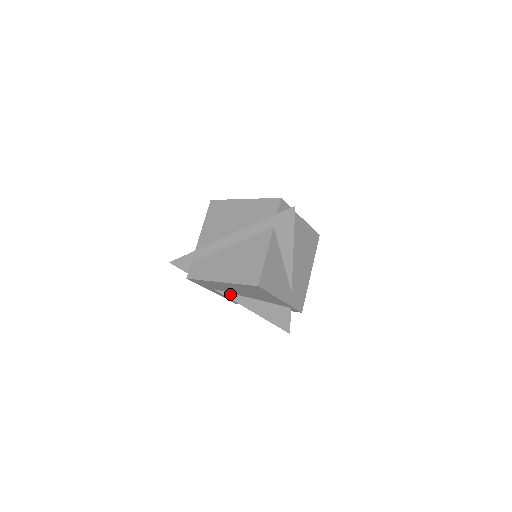
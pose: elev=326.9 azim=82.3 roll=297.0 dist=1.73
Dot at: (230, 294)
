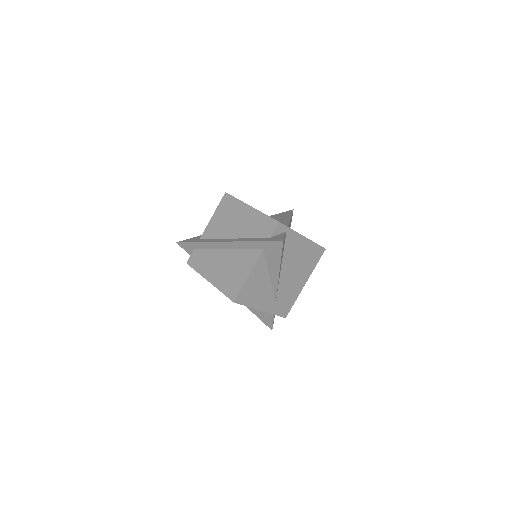
Dot at: occluded
